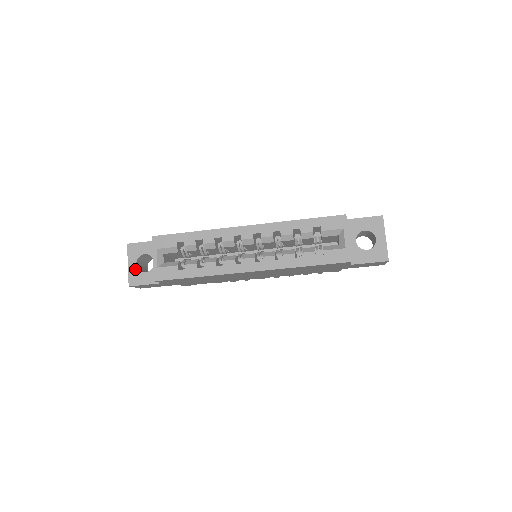
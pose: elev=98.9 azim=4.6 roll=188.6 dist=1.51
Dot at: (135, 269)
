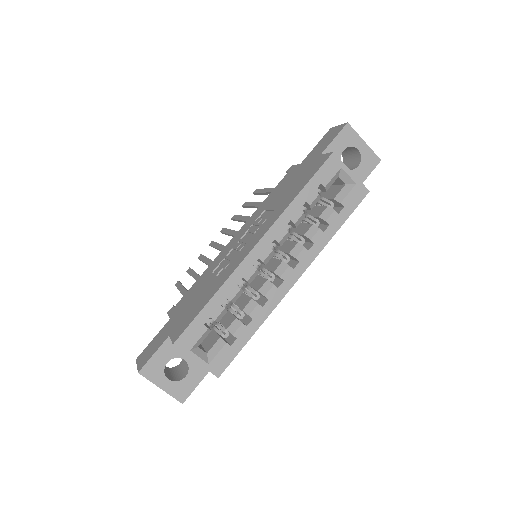
Dot at: (172, 385)
